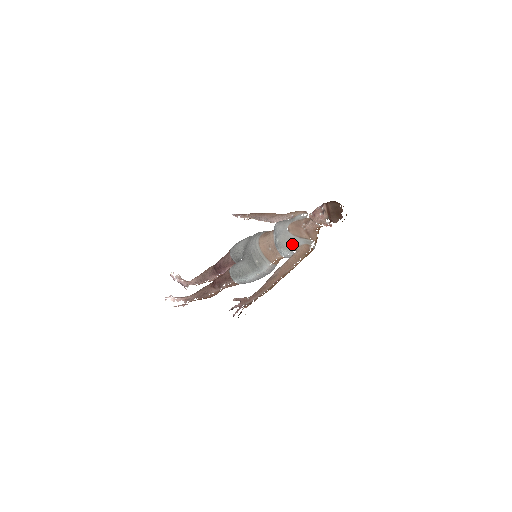
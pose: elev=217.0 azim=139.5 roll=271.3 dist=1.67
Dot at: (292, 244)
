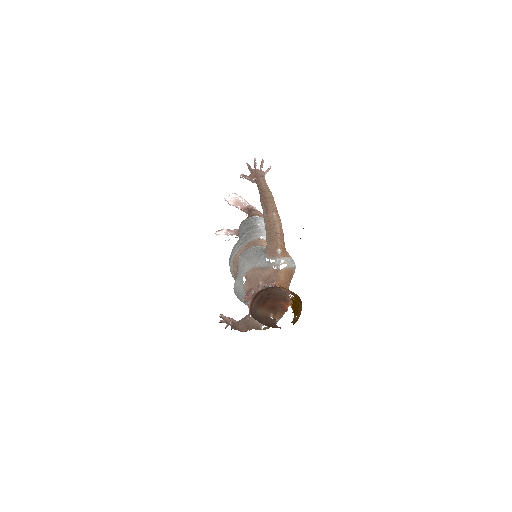
Dot at: (247, 305)
